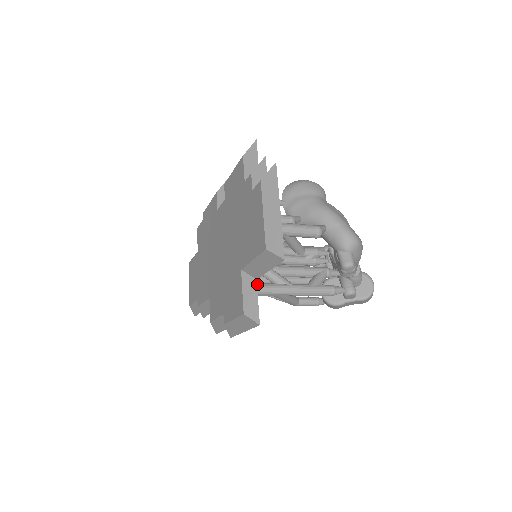
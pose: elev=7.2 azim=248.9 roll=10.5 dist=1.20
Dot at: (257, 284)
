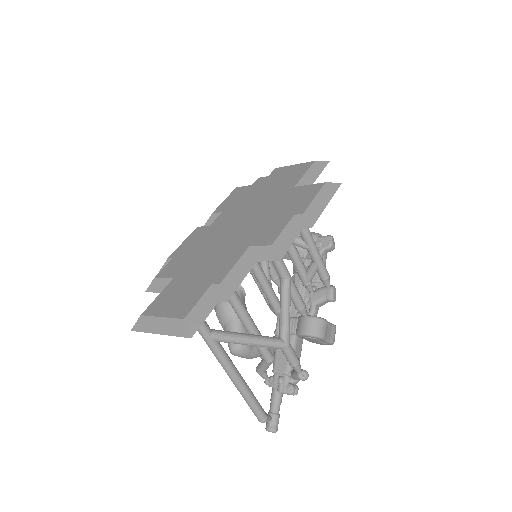
Dot at: occluded
